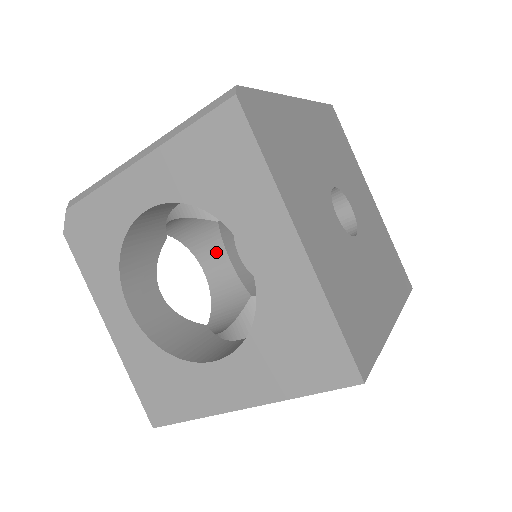
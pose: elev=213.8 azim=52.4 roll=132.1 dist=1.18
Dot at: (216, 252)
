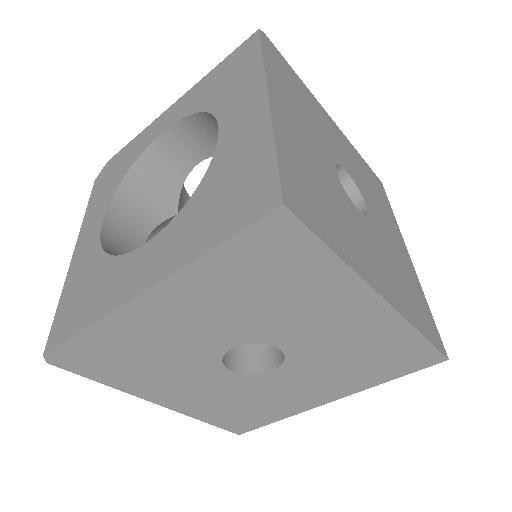
Dot at: occluded
